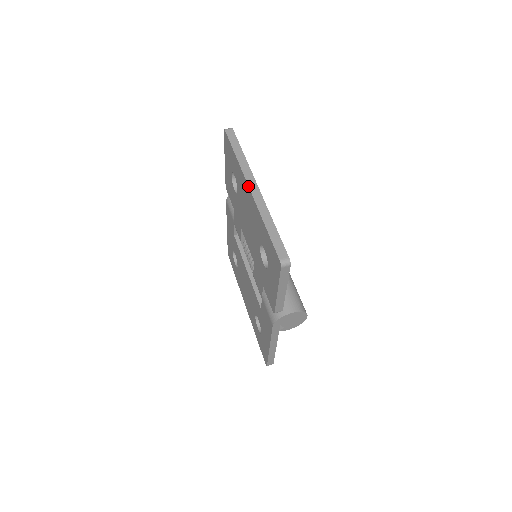
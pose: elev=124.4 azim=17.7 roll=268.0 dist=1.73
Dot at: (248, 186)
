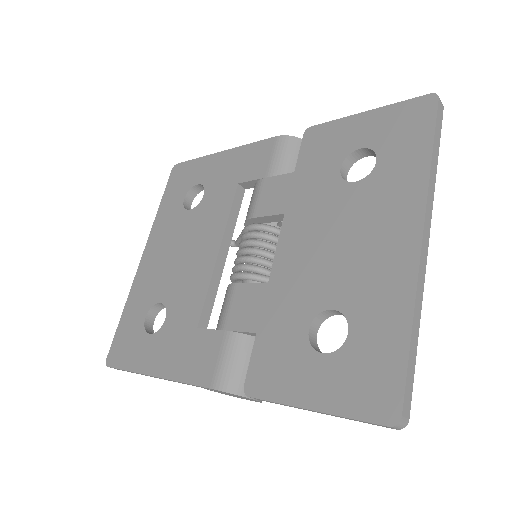
Dot at: (423, 231)
